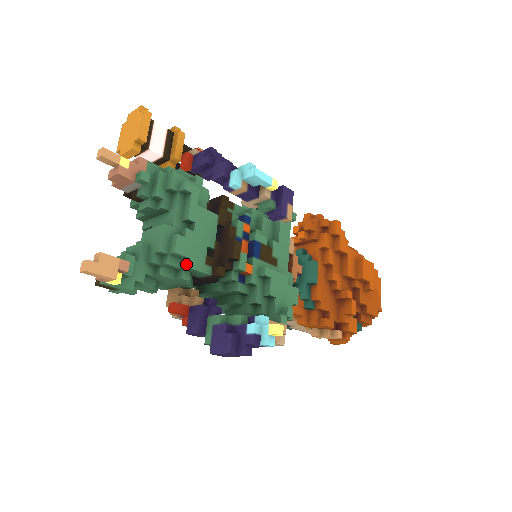
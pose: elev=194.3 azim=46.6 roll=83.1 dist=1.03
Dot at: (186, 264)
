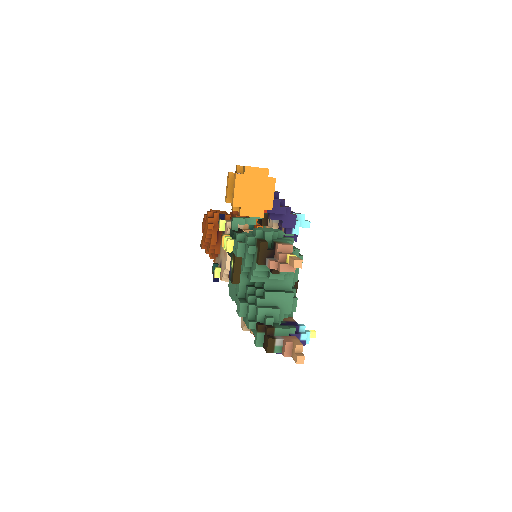
Dot at: occluded
